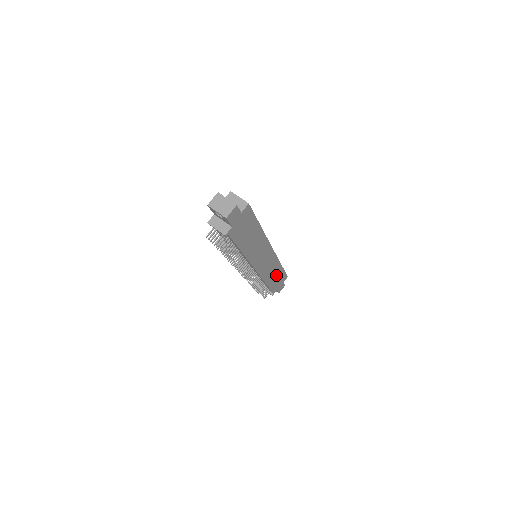
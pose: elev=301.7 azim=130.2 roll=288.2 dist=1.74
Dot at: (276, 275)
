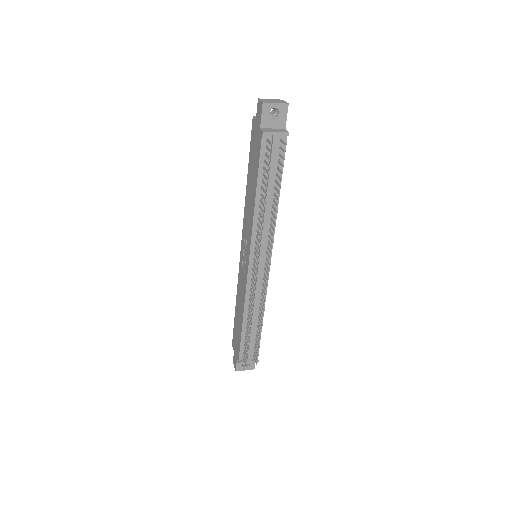
Dot at: occluded
